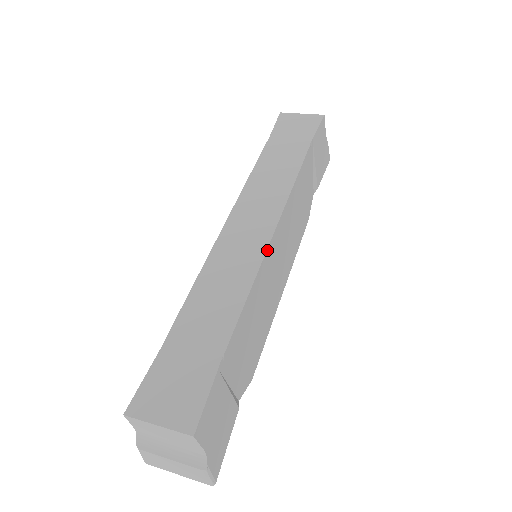
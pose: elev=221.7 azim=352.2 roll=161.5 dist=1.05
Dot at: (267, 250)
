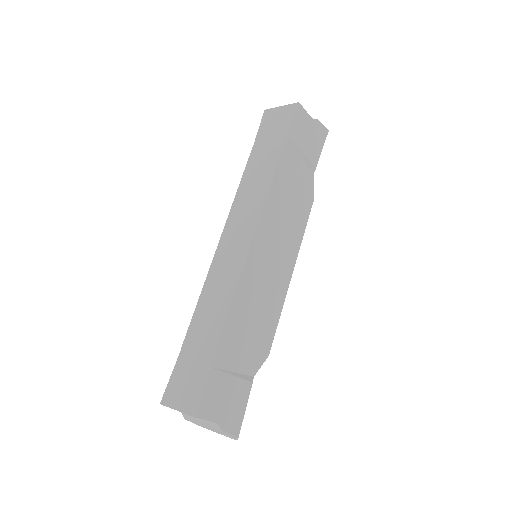
Dot at: (246, 261)
